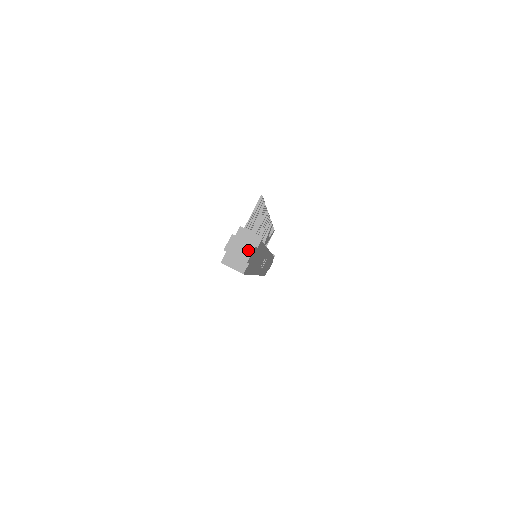
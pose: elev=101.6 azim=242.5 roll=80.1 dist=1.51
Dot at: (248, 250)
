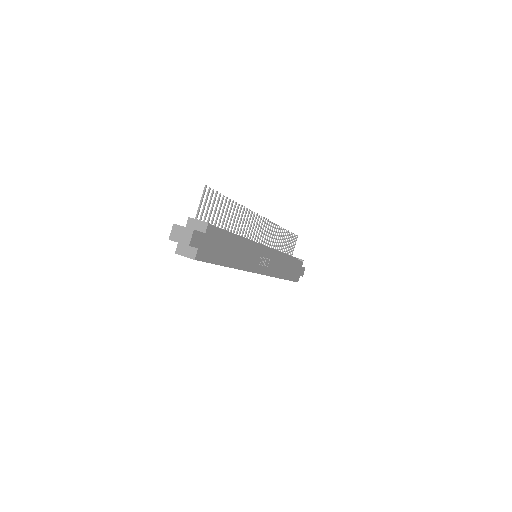
Dot at: (188, 234)
